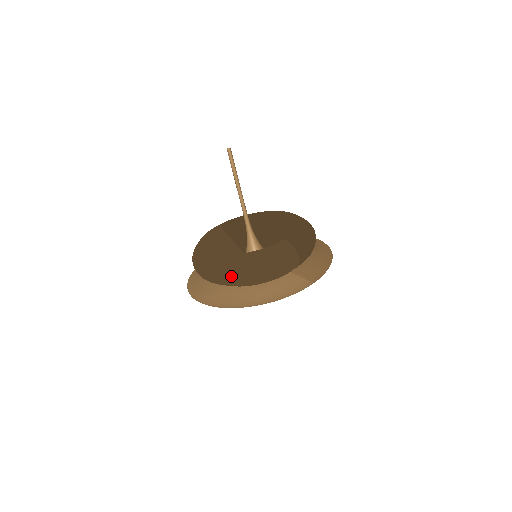
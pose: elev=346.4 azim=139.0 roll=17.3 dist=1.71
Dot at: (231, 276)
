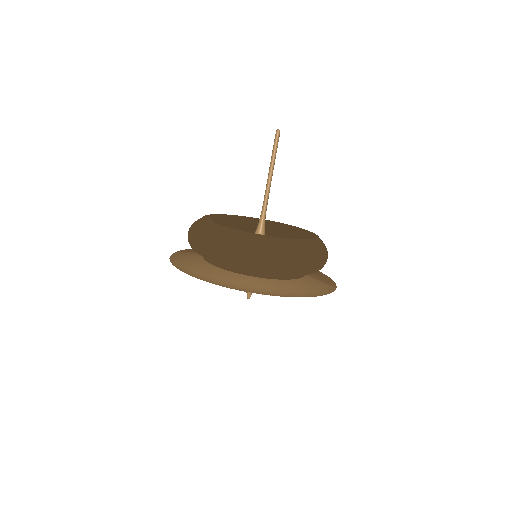
Dot at: (283, 260)
